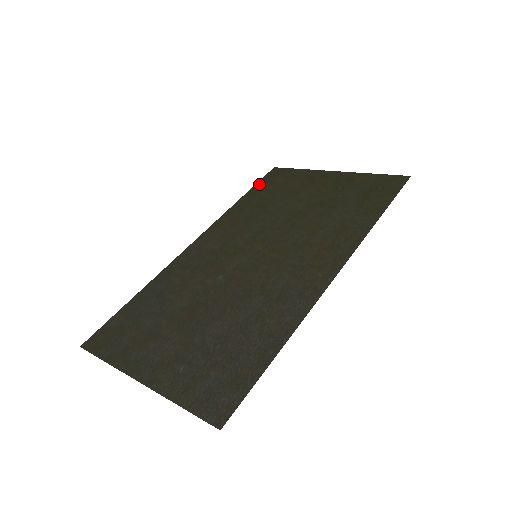
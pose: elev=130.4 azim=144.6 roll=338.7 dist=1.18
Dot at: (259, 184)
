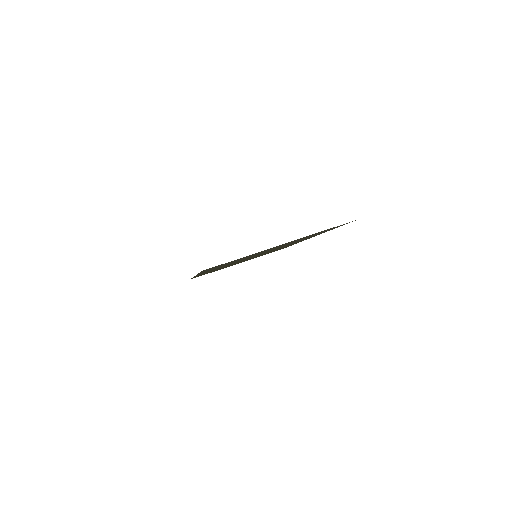
Dot at: occluded
